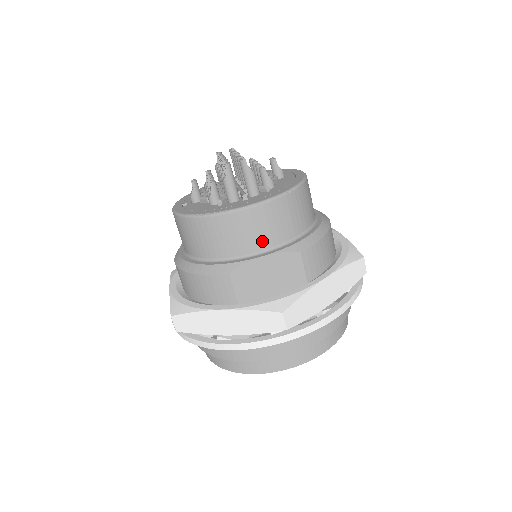
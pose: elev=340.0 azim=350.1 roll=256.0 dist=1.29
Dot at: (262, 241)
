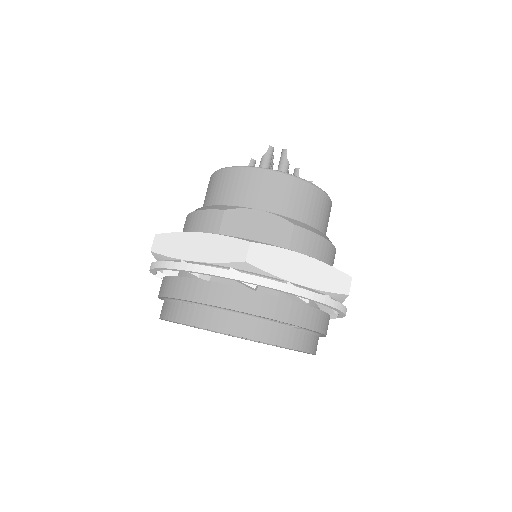
Dot at: (266, 202)
